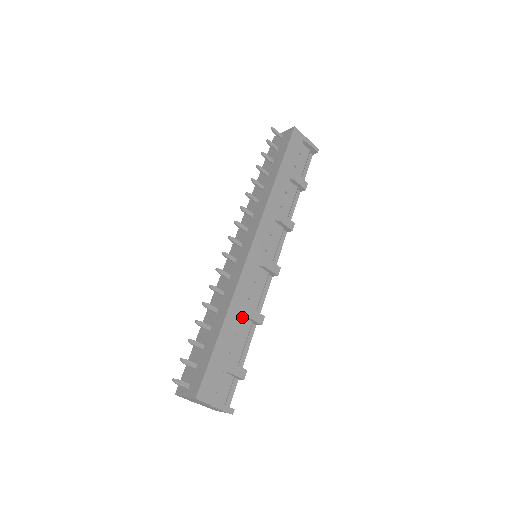
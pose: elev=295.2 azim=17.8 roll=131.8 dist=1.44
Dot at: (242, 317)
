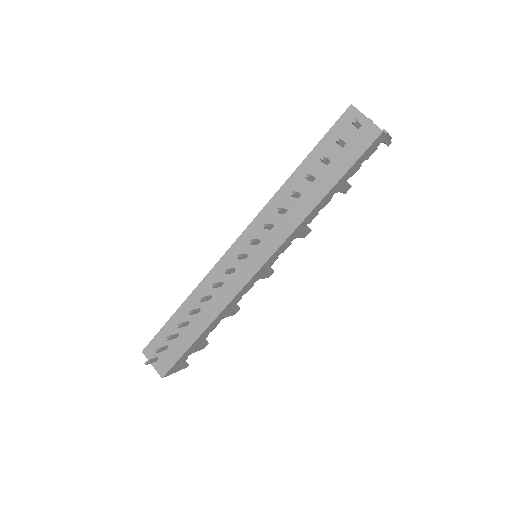
Dot at: occluded
